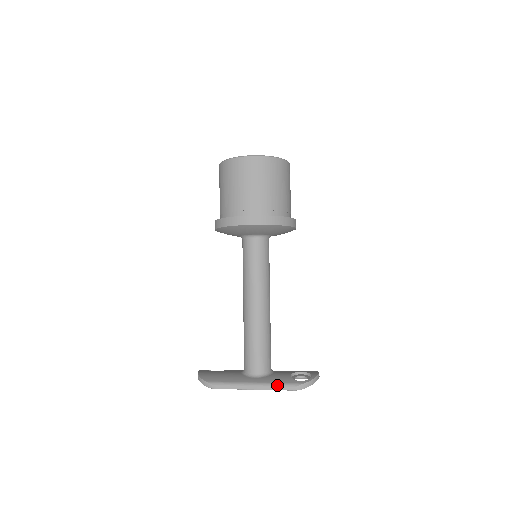
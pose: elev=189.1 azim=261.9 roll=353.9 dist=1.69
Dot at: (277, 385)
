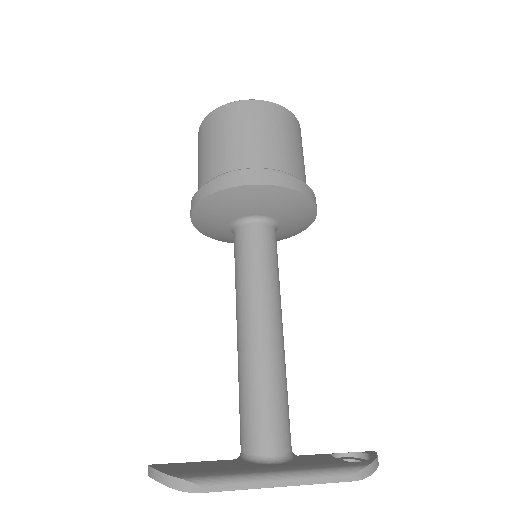
Dot at: (322, 472)
